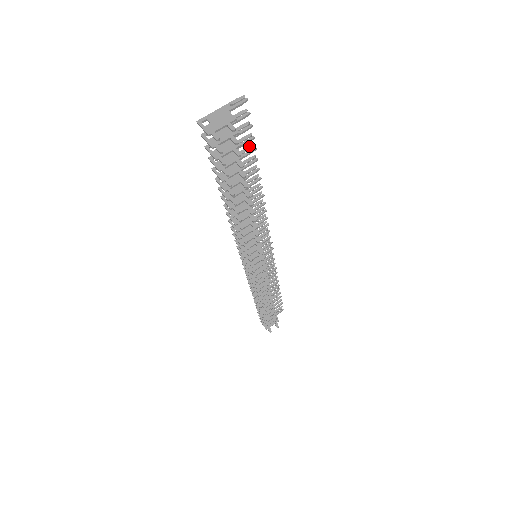
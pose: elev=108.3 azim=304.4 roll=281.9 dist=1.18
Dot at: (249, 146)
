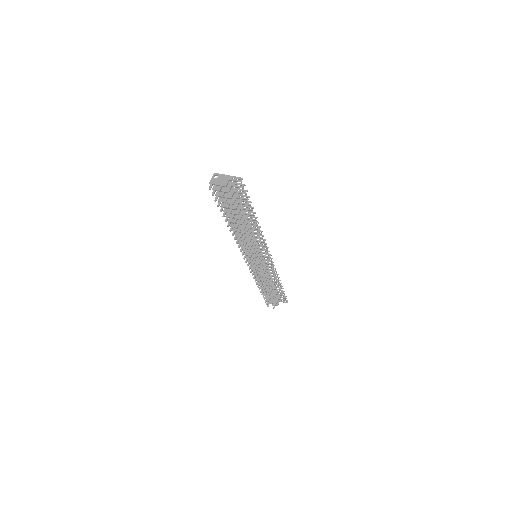
Dot at: (249, 201)
